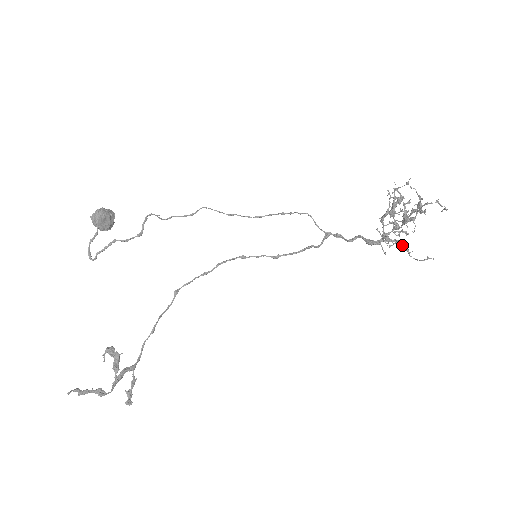
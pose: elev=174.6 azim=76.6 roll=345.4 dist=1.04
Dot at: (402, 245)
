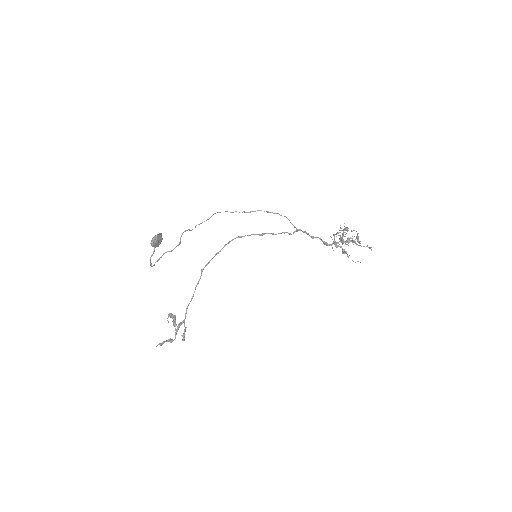
Dot at: (344, 253)
